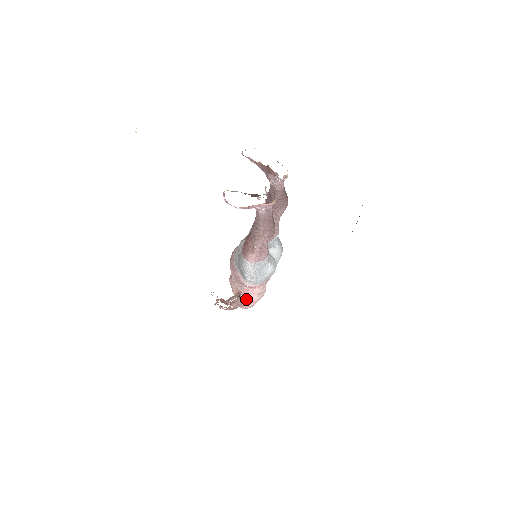
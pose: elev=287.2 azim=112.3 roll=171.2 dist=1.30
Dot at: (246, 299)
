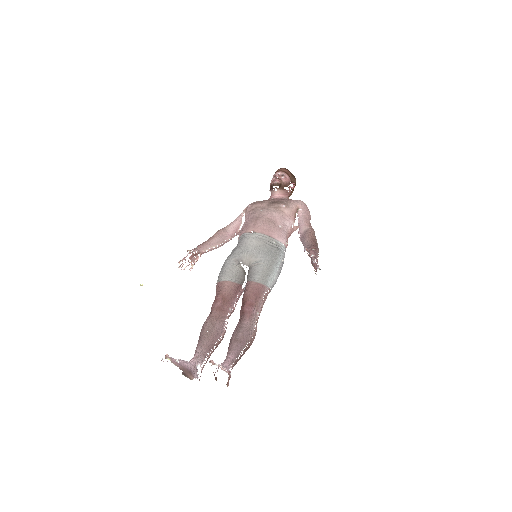
Dot at: occluded
